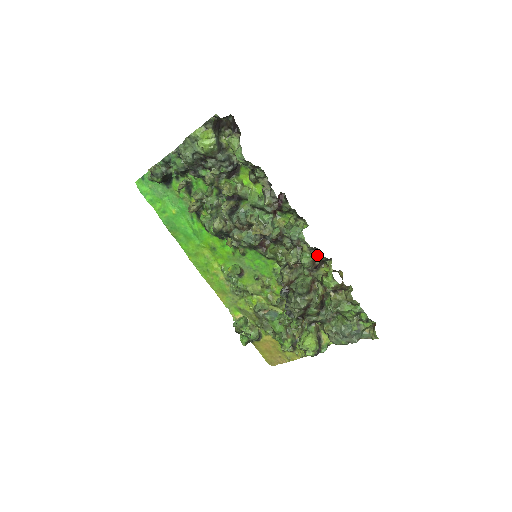
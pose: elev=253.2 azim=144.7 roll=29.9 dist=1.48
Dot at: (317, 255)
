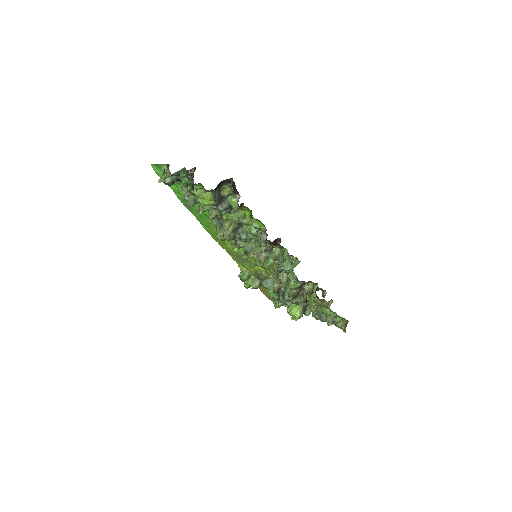
Dot at: (304, 282)
